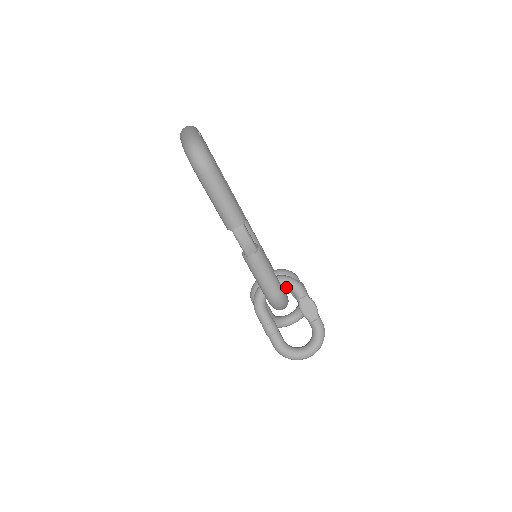
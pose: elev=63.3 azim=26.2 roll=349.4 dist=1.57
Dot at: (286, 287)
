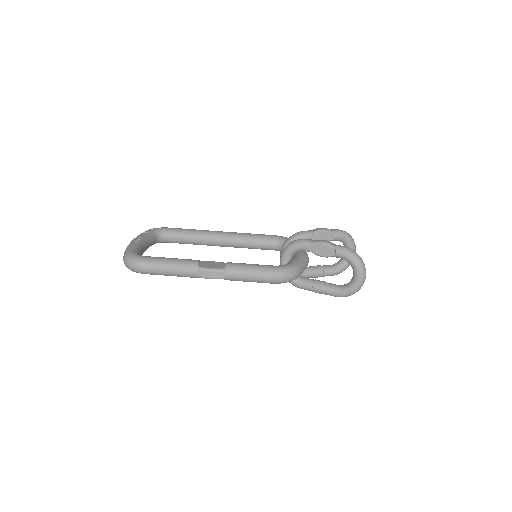
Dot at: (294, 253)
